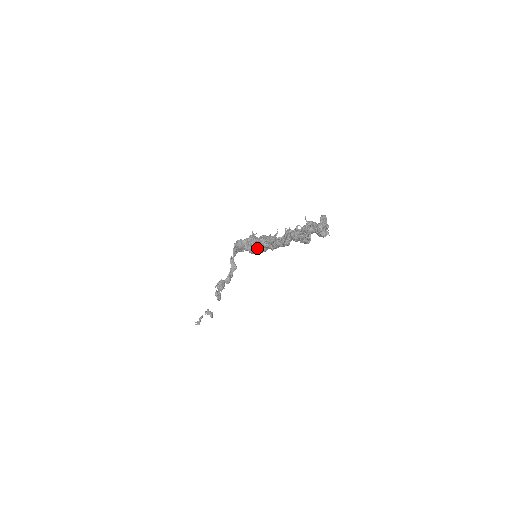
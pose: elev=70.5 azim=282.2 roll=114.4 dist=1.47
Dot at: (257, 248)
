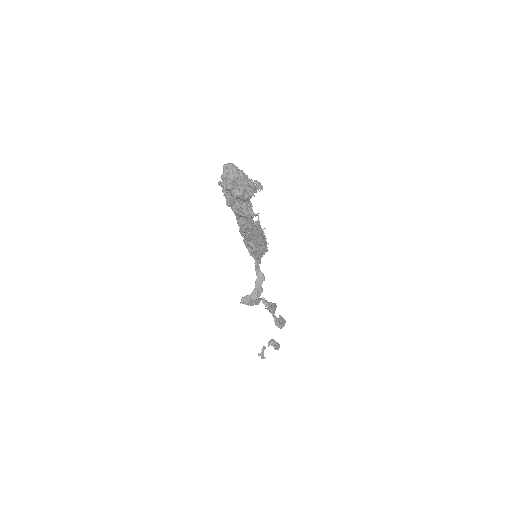
Dot at: (245, 243)
